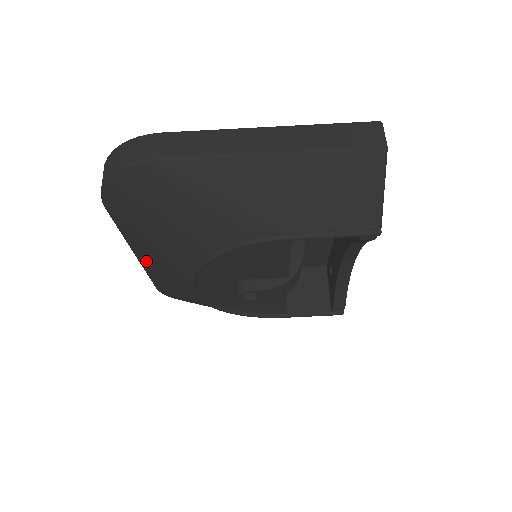
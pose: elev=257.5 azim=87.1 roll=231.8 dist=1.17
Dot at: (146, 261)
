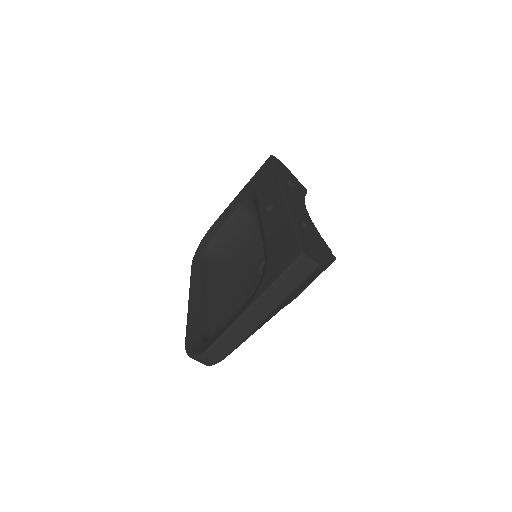
Dot at: occluded
